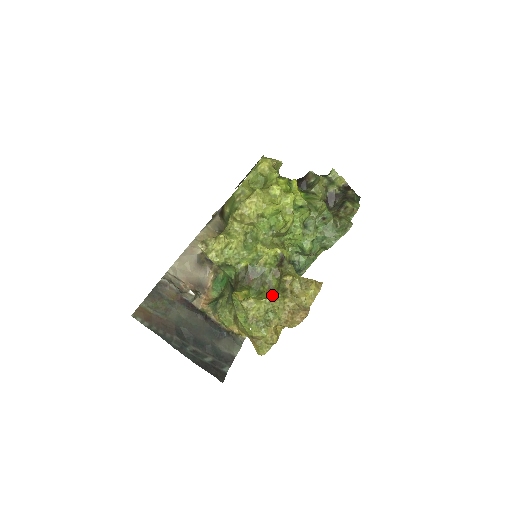
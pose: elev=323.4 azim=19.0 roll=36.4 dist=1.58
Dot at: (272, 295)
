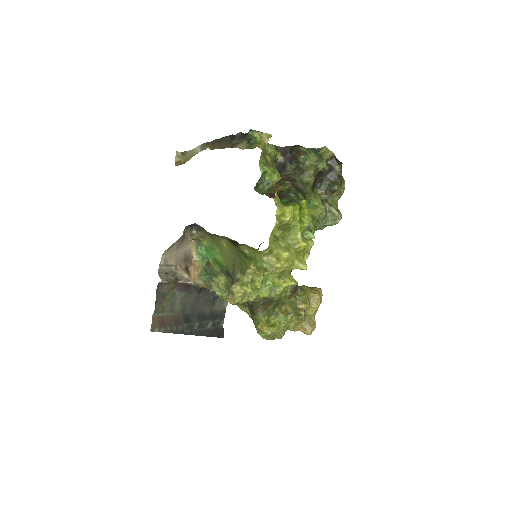
Dot at: (289, 319)
